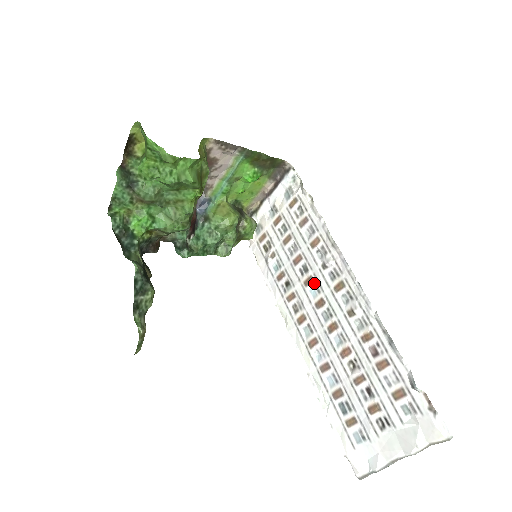
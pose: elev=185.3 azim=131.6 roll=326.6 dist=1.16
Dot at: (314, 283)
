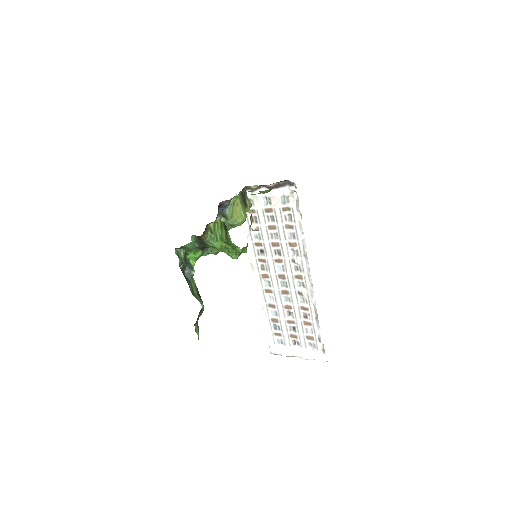
Dot at: (282, 264)
